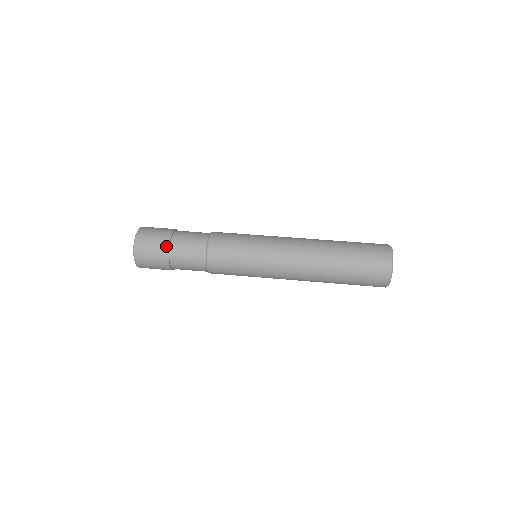
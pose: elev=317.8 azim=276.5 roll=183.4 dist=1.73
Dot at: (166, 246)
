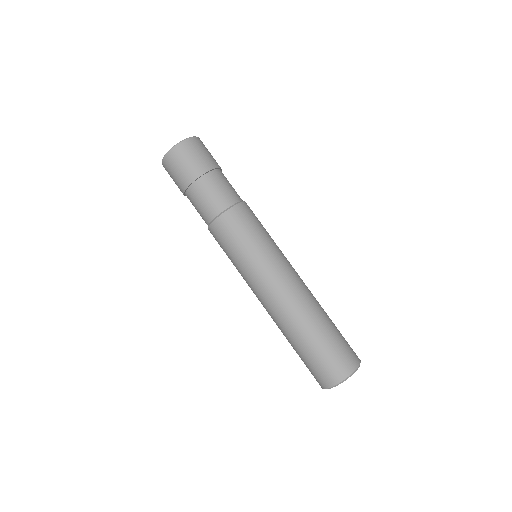
Dot at: (197, 174)
